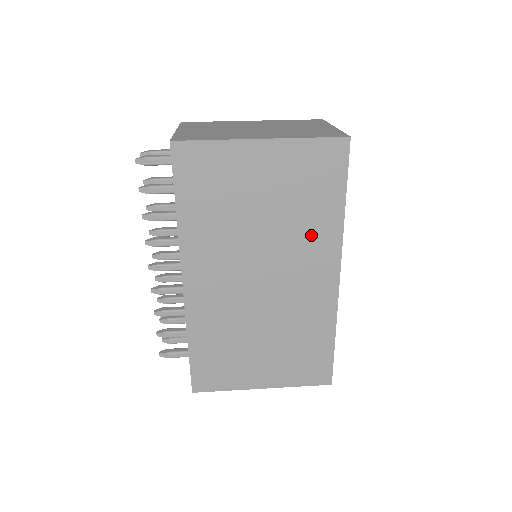
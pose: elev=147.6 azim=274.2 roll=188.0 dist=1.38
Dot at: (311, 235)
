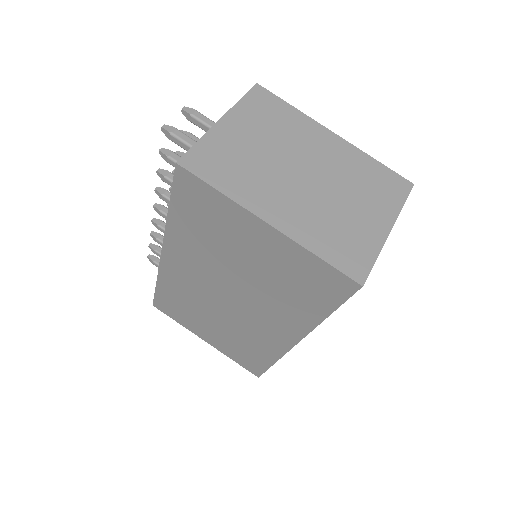
Dot at: (284, 309)
